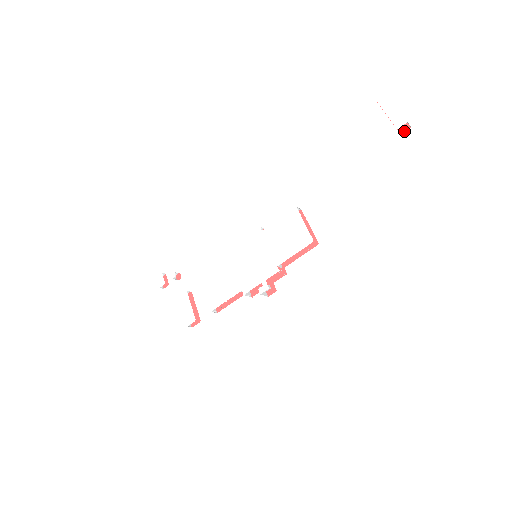
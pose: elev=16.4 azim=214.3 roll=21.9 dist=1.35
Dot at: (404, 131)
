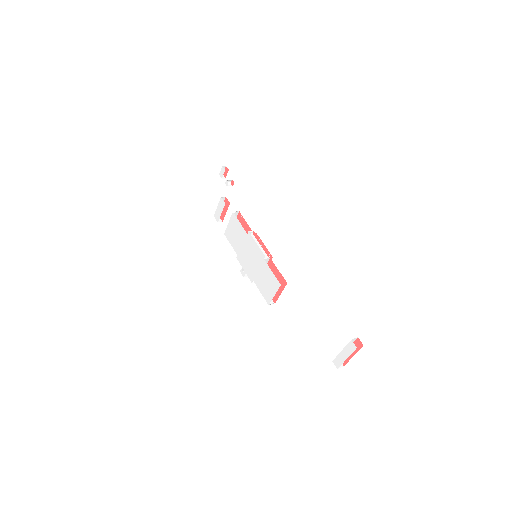
Dot at: occluded
